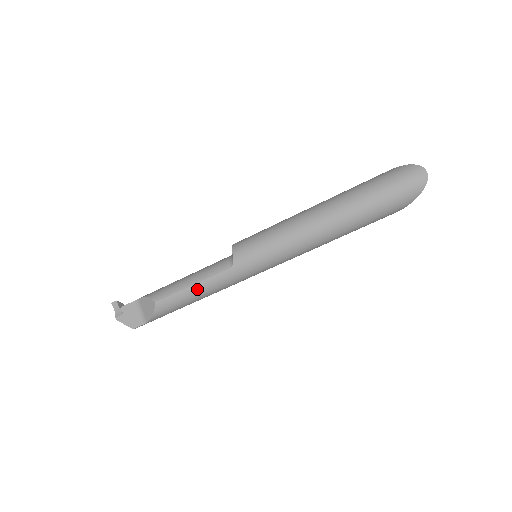
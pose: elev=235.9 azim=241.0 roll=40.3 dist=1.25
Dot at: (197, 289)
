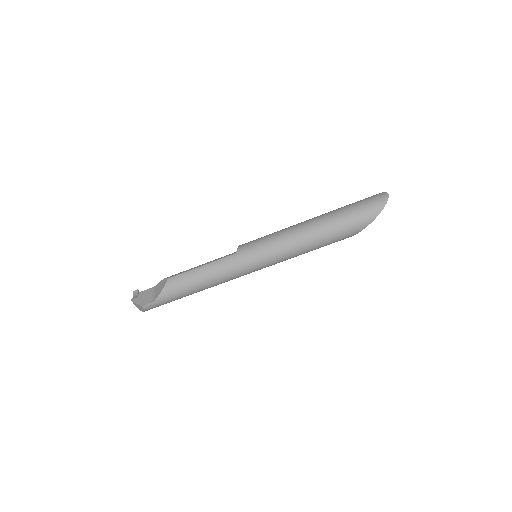
Dot at: (203, 270)
